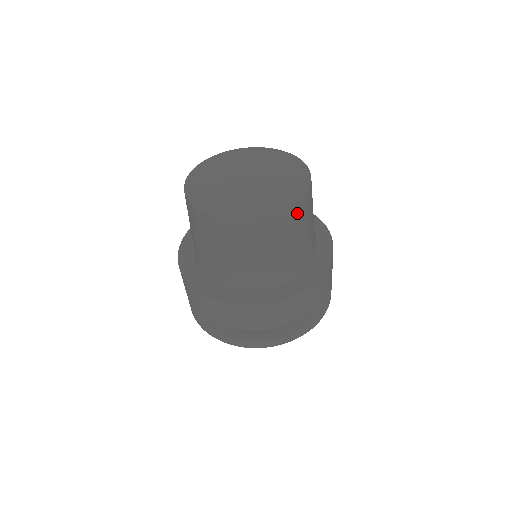
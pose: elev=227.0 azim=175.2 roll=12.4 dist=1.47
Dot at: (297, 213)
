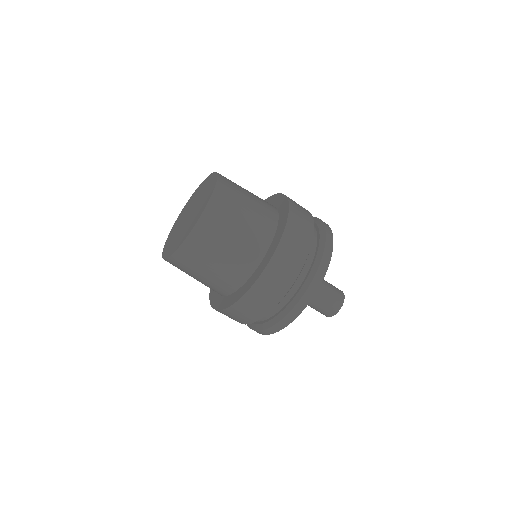
Dot at: (226, 180)
